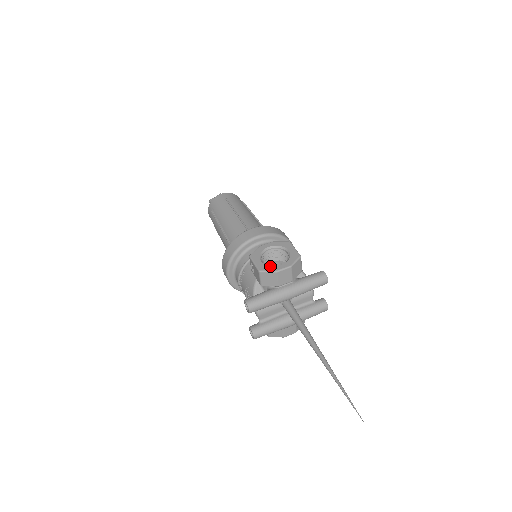
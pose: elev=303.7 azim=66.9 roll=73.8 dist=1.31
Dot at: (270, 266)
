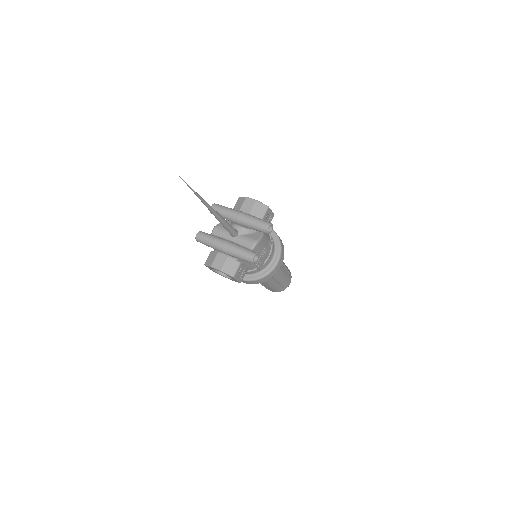
Dot at: occluded
